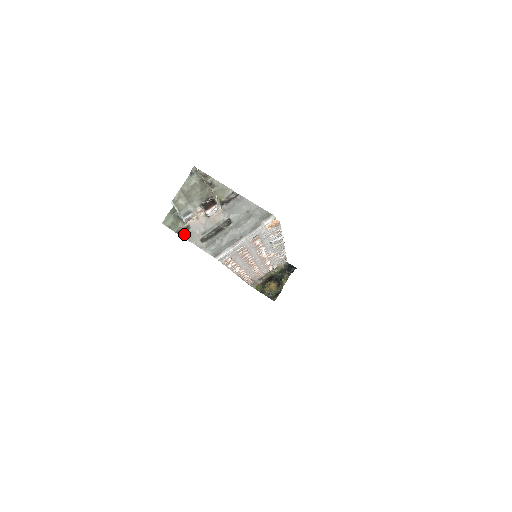
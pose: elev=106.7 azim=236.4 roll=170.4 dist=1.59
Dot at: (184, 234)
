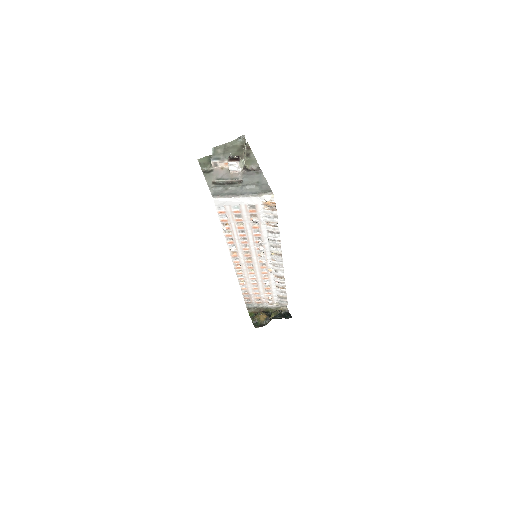
Dot at: (206, 173)
